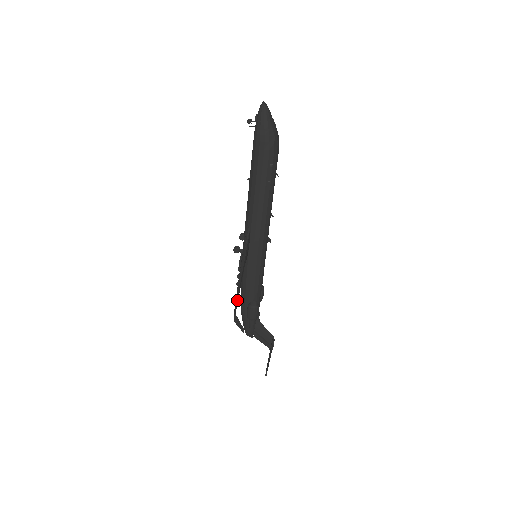
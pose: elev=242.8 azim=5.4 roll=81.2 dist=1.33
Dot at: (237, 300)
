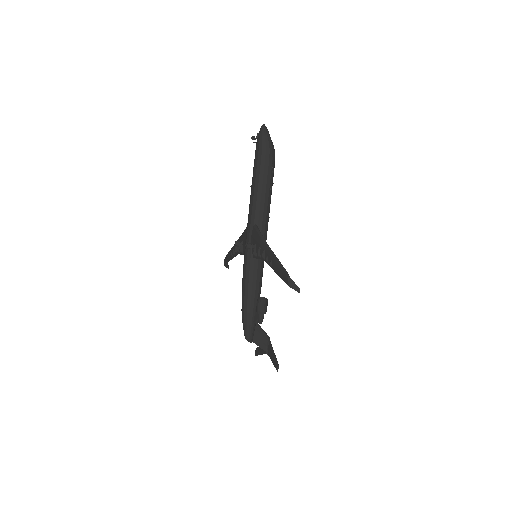
Dot at: (284, 269)
